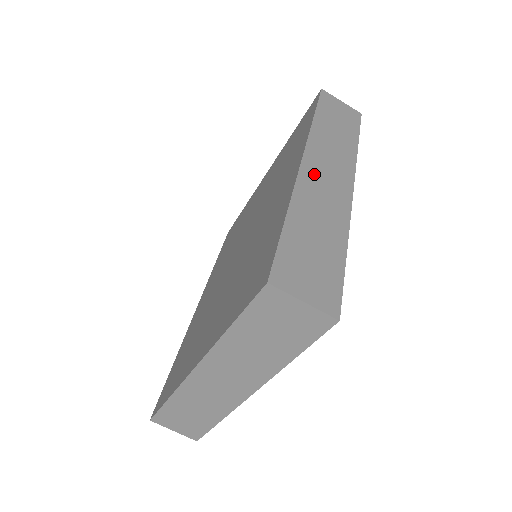
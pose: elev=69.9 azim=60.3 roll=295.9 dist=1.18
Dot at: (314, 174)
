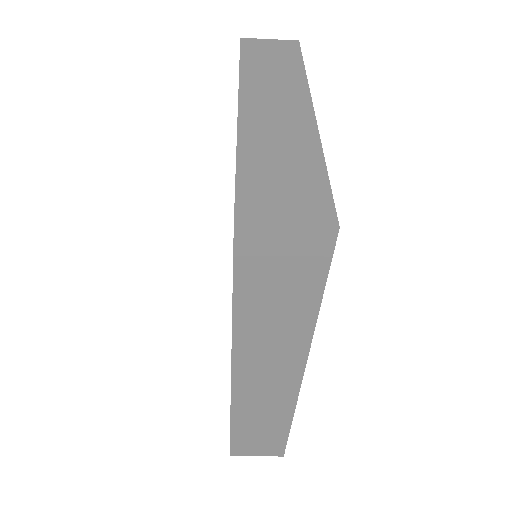
Dot at: (249, 387)
